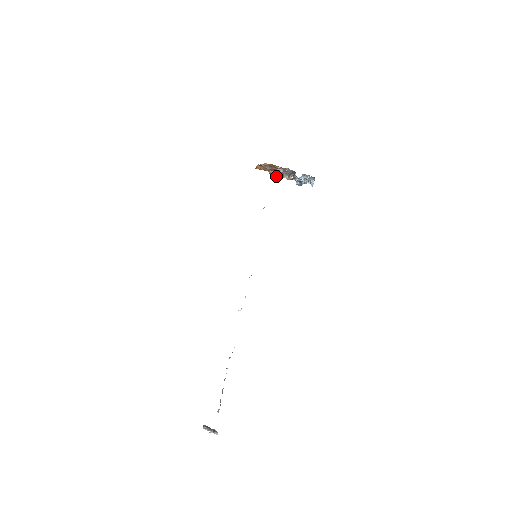
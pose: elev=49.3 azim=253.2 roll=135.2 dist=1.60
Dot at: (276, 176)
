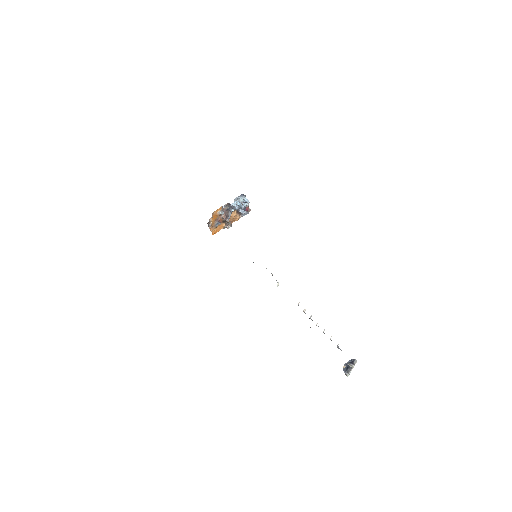
Dot at: (227, 224)
